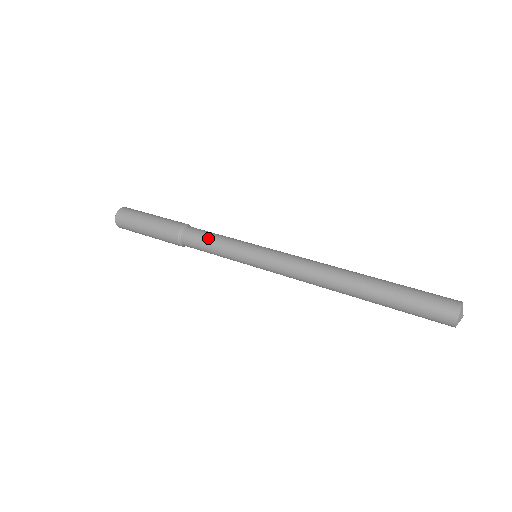
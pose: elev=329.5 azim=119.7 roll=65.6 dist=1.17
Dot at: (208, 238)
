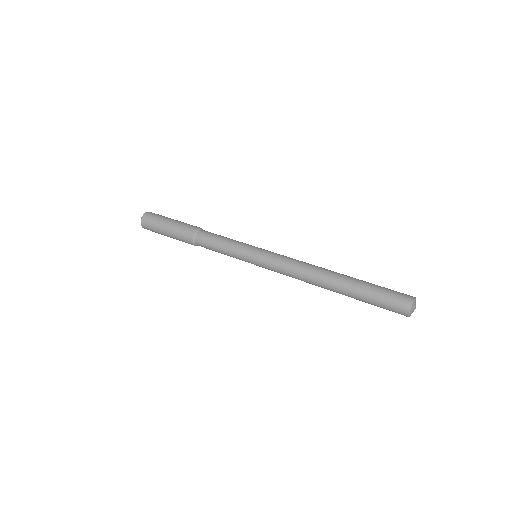
Dot at: (222, 236)
